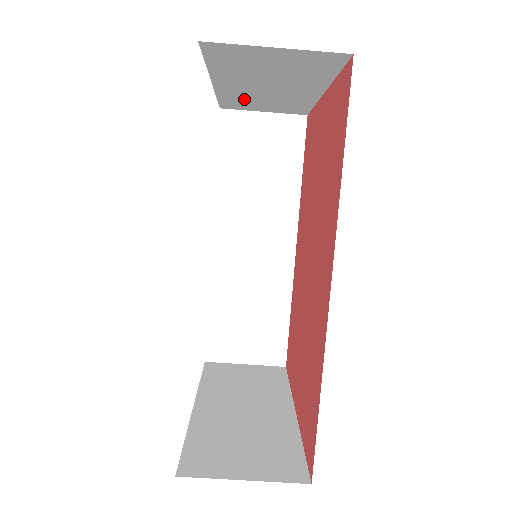
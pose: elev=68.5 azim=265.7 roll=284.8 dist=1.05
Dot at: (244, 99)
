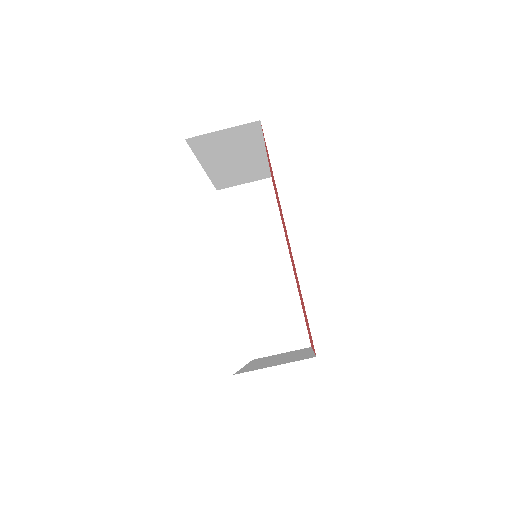
Dot at: (226, 176)
